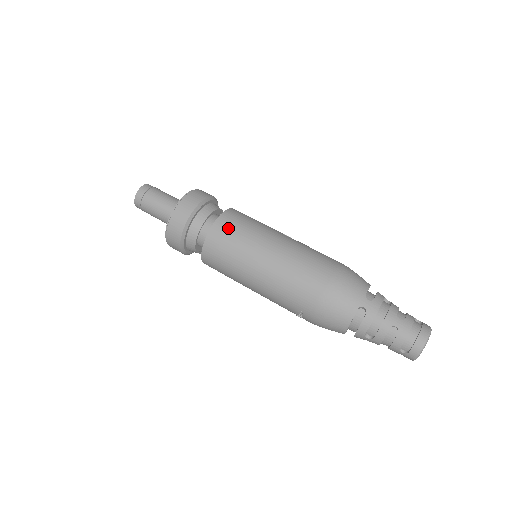
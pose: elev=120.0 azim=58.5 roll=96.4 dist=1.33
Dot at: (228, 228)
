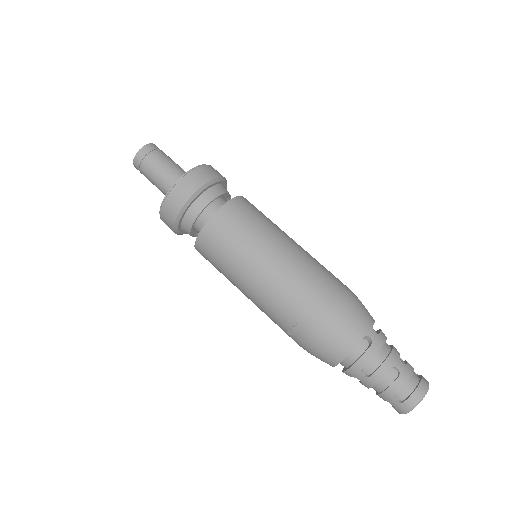
Dot at: (242, 212)
